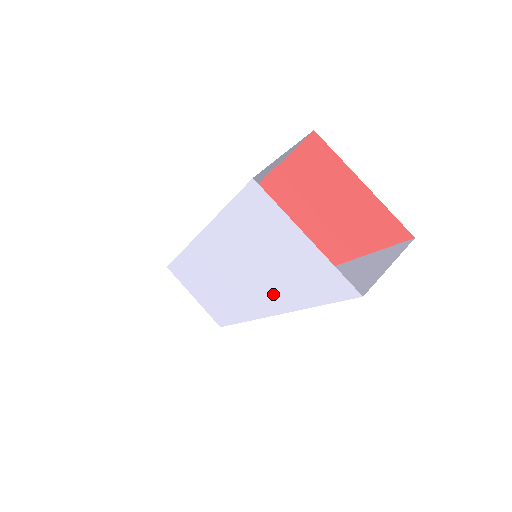
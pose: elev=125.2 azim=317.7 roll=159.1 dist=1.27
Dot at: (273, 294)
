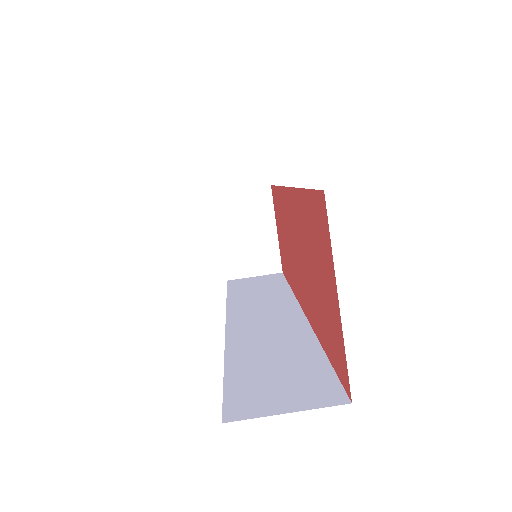
Dot at: occluded
